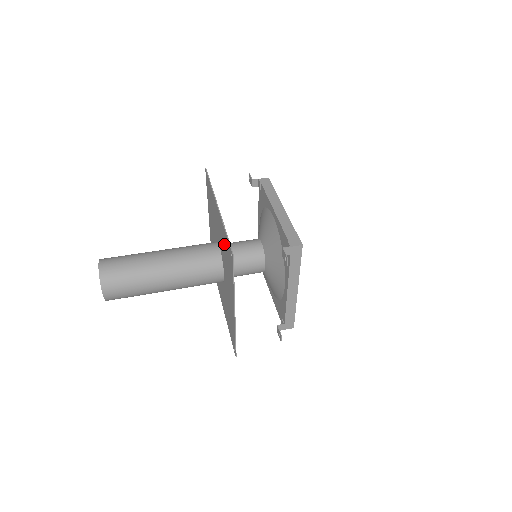
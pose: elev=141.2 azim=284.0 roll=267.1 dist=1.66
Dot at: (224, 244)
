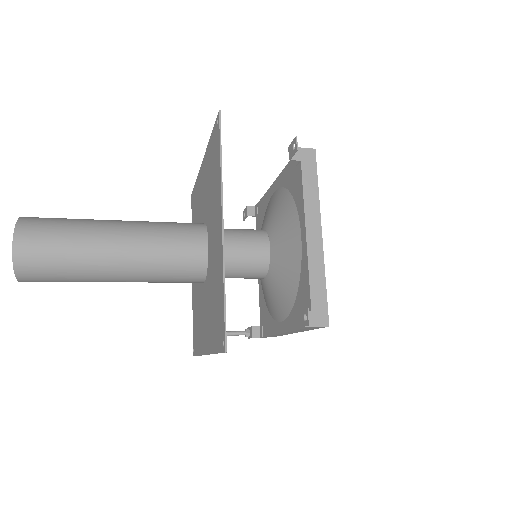
Dot at: (209, 169)
